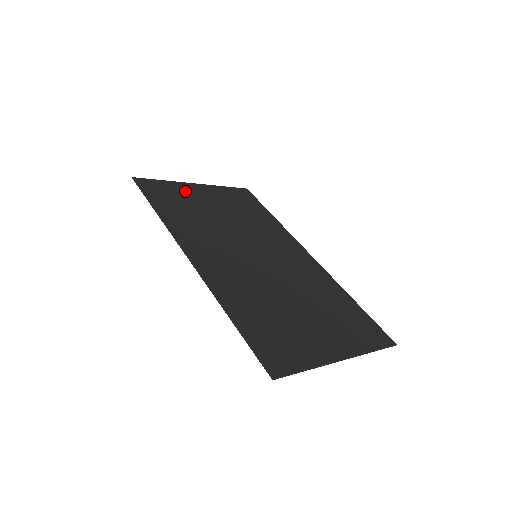
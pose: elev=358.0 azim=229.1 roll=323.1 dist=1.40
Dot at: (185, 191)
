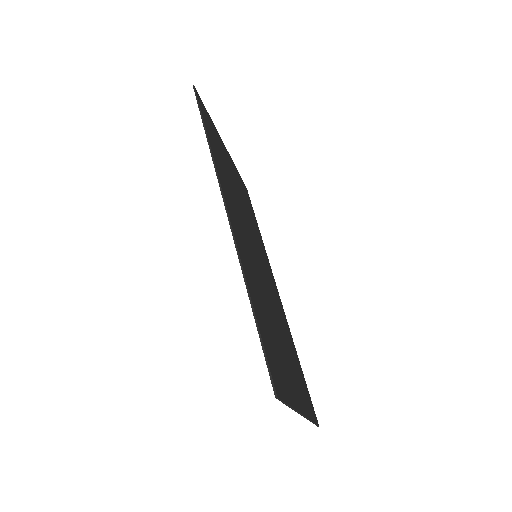
Dot at: (220, 143)
